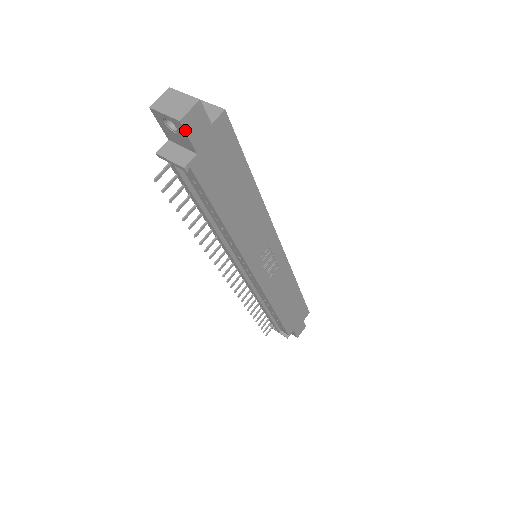
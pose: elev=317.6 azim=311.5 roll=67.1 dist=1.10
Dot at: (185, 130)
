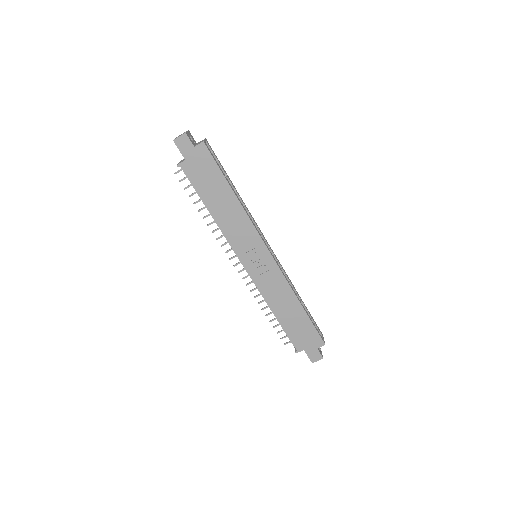
Dot at: (177, 146)
